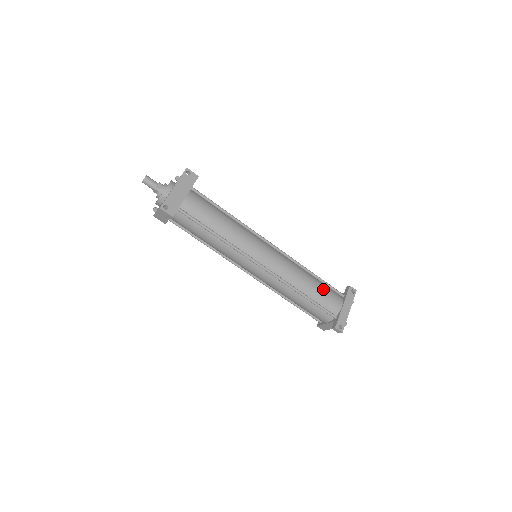
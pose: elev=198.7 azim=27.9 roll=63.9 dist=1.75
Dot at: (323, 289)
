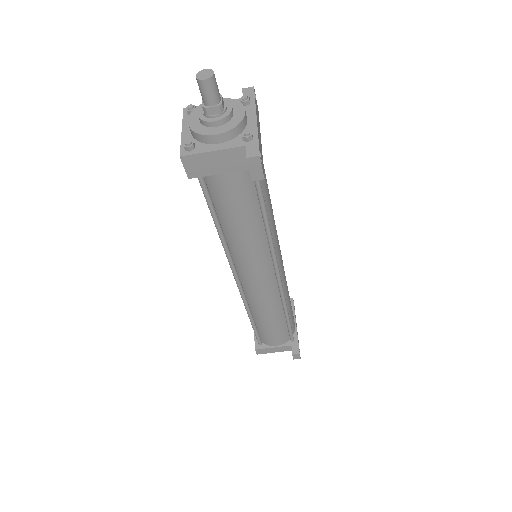
Dot at: occluded
